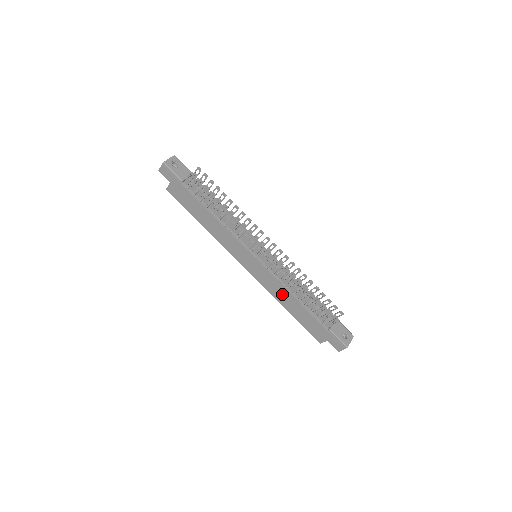
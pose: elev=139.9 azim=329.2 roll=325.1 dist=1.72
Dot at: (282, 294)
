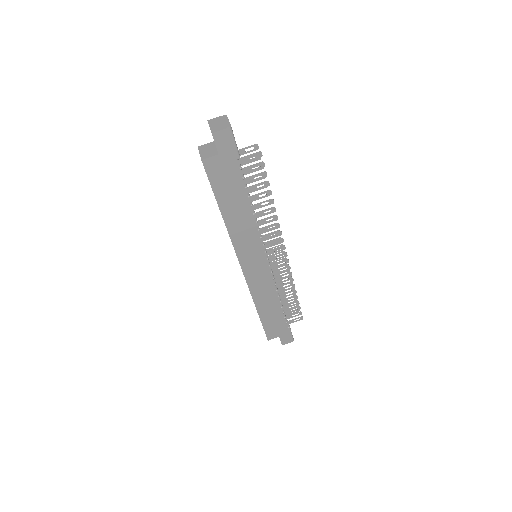
Dot at: (267, 297)
